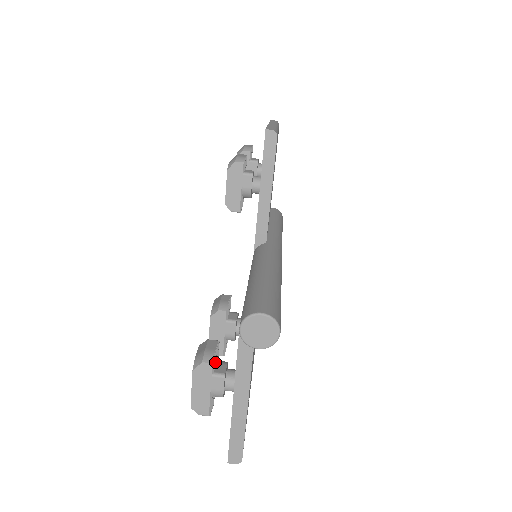
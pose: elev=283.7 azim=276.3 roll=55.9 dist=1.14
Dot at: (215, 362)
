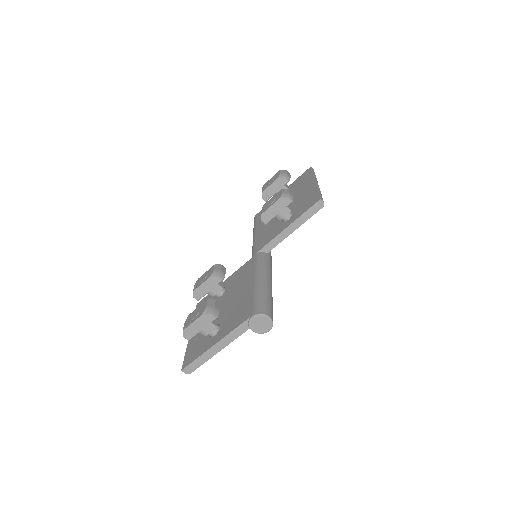
Dot at: occluded
